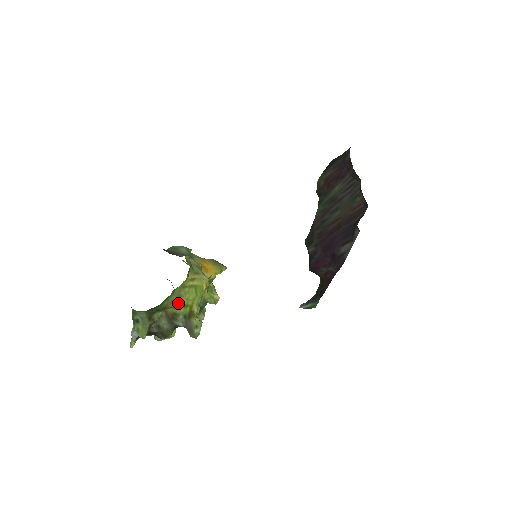
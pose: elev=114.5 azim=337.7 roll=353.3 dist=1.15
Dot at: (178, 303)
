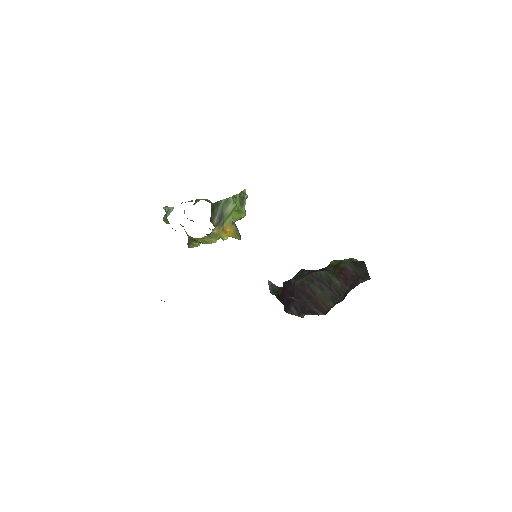
Dot at: occluded
